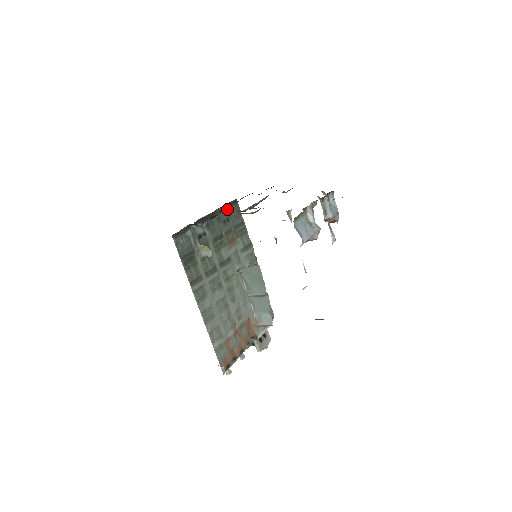
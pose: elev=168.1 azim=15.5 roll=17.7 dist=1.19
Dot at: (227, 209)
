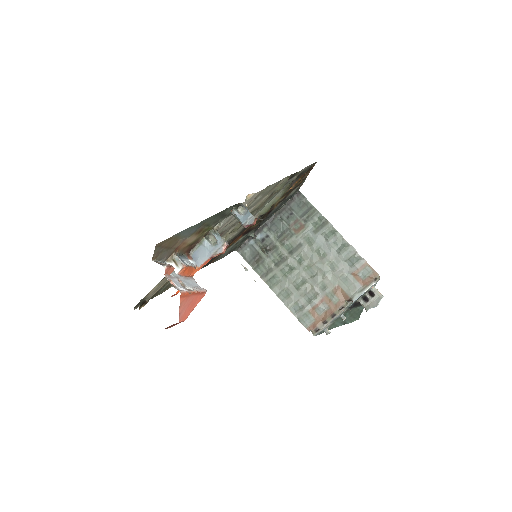
Dot at: (289, 205)
